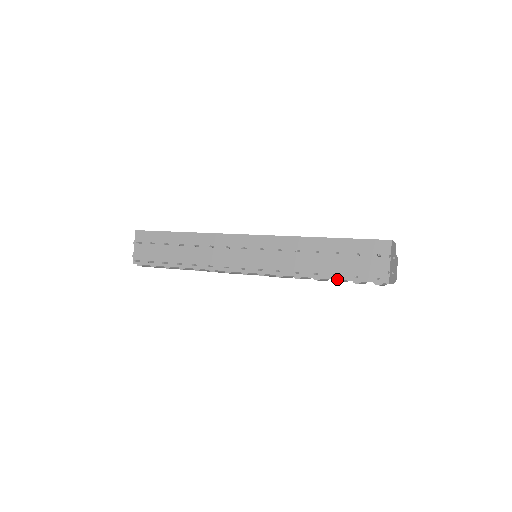
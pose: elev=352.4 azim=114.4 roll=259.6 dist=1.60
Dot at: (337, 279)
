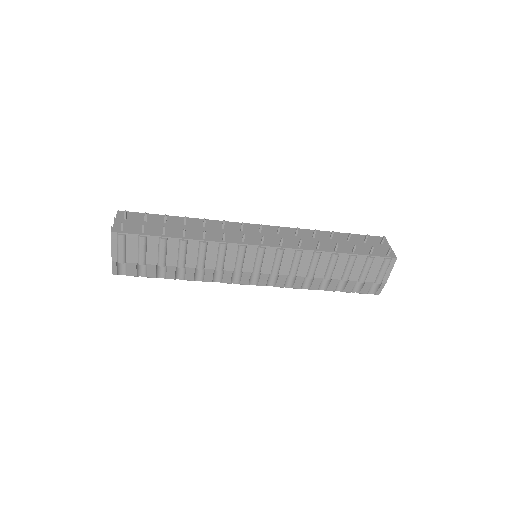
Dot at: (355, 254)
